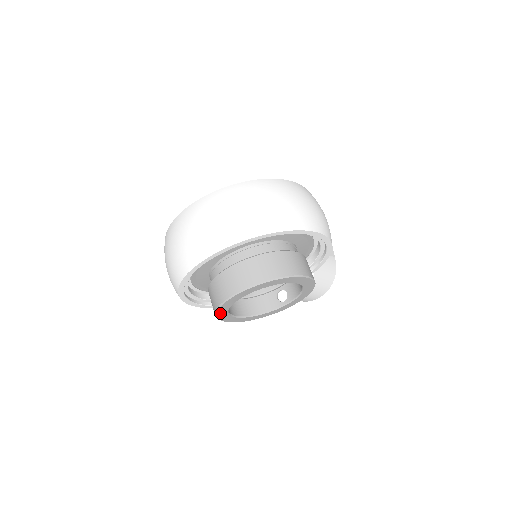
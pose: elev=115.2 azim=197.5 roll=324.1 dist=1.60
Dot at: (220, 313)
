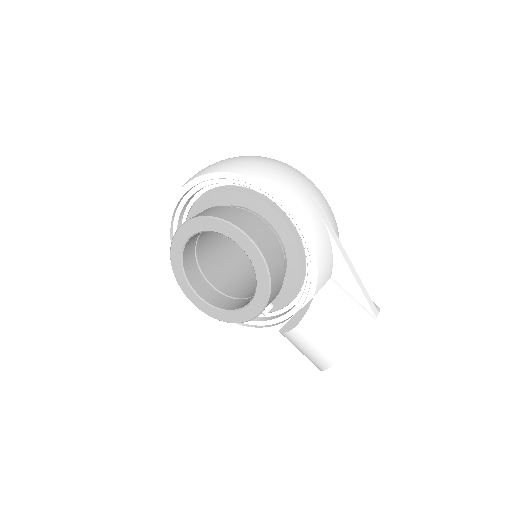
Dot at: (176, 272)
